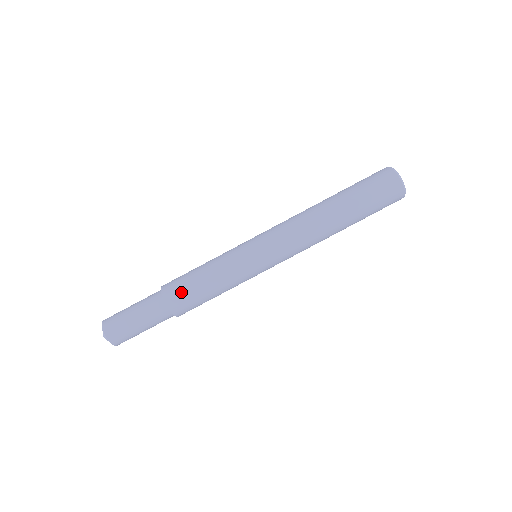
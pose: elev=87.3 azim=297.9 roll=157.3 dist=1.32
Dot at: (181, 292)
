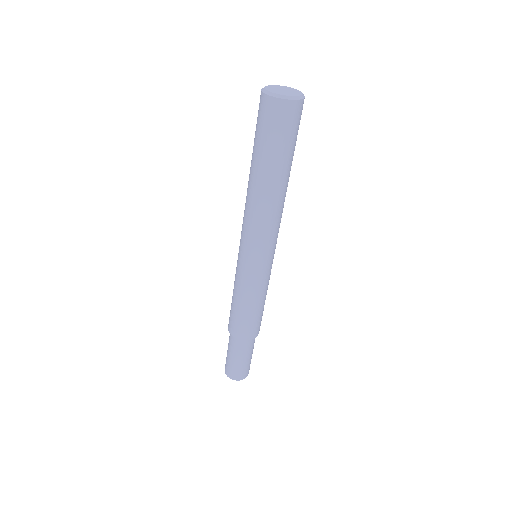
Dot at: (254, 327)
